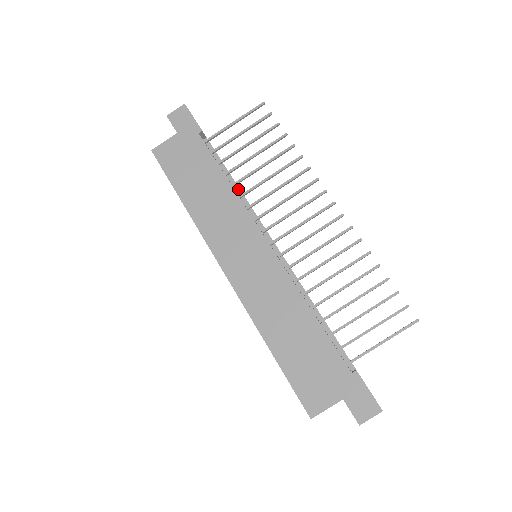
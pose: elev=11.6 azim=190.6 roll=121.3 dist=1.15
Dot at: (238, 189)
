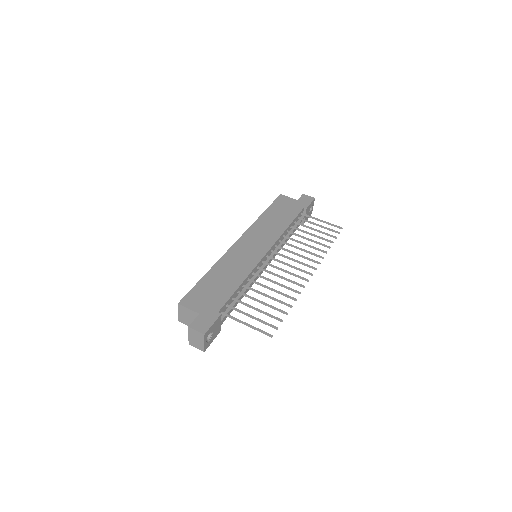
Dot at: (288, 236)
